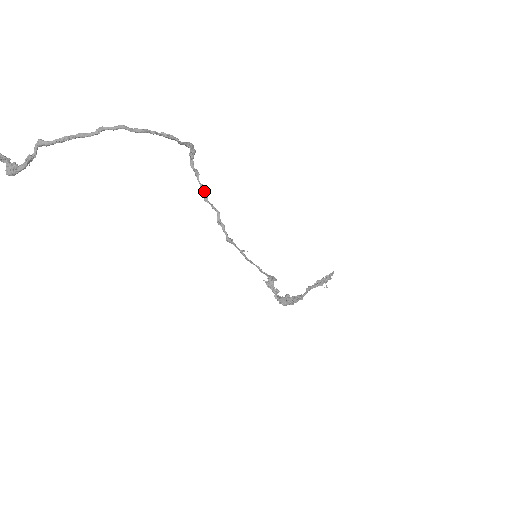
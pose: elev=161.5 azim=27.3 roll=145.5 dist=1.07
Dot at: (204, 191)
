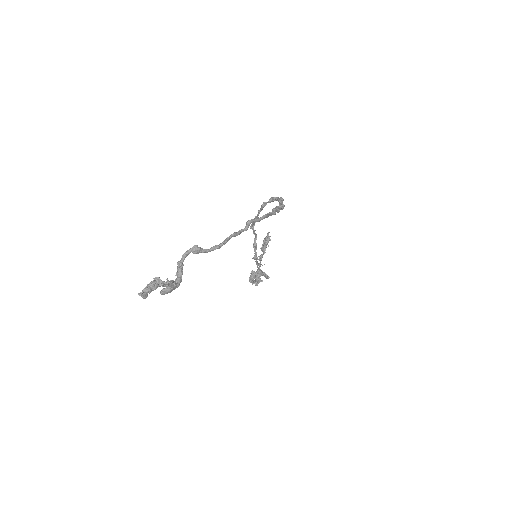
Dot at: occluded
